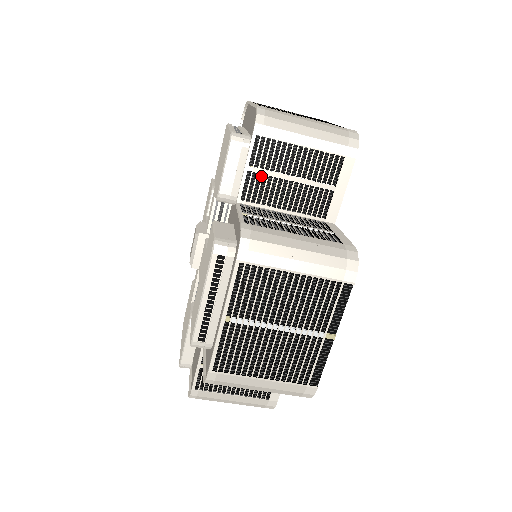
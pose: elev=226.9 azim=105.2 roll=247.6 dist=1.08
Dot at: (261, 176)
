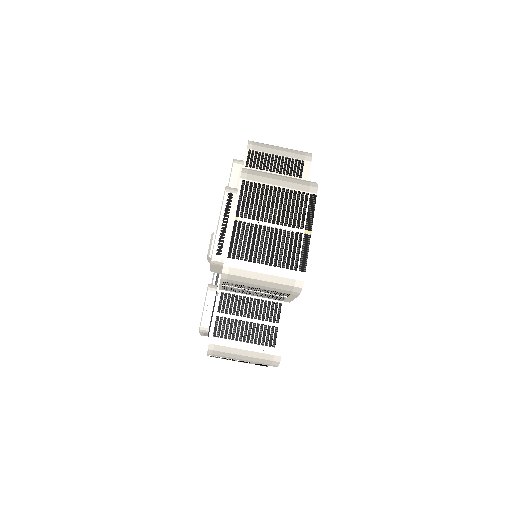
Dot at: occluded
